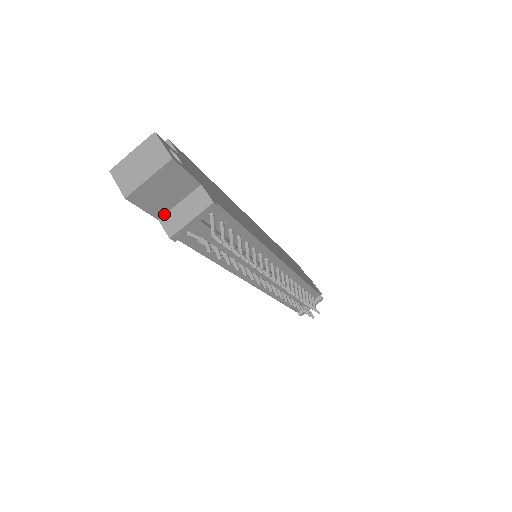
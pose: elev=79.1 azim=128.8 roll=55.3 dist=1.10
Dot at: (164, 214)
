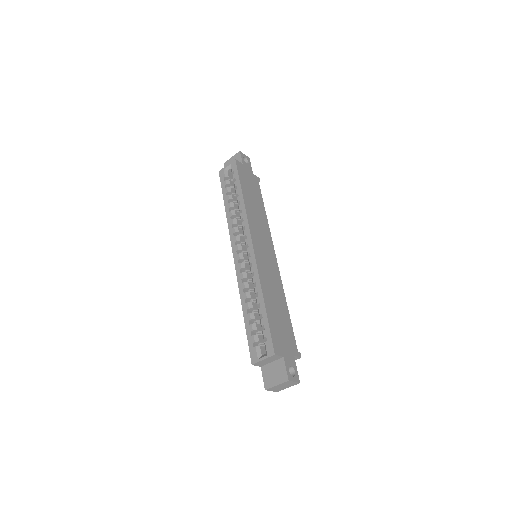
Dot at: occluded
